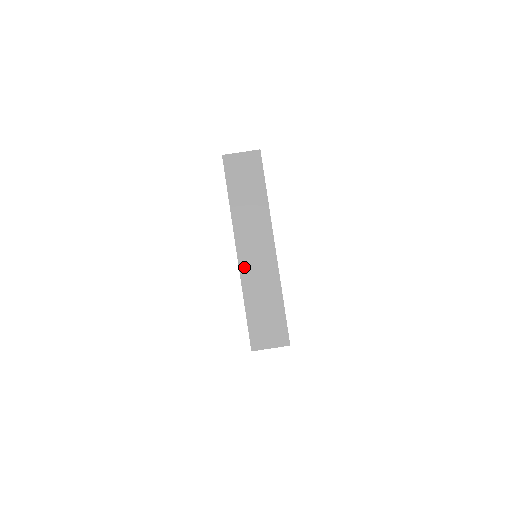
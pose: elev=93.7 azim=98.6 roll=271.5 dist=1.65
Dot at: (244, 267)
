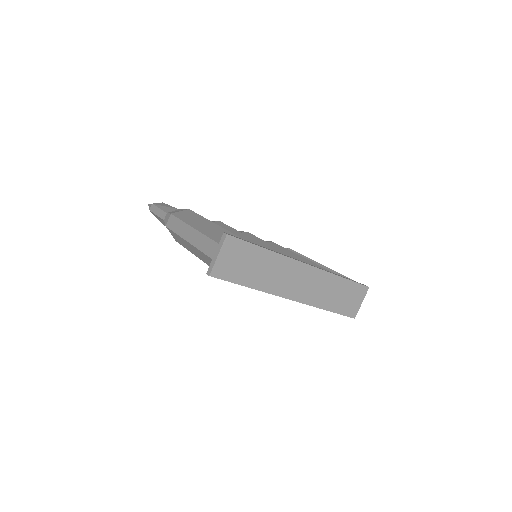
Dot at: (305, 299)
